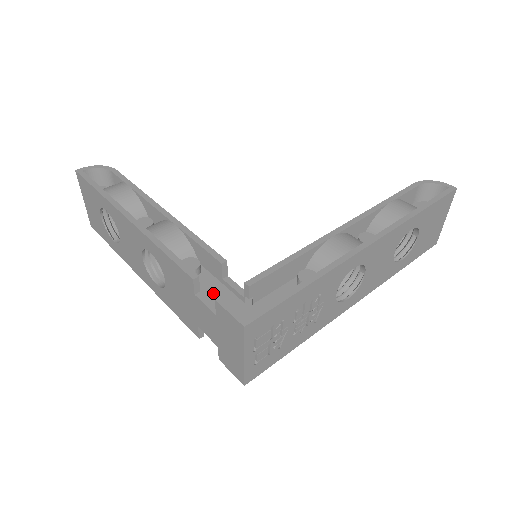
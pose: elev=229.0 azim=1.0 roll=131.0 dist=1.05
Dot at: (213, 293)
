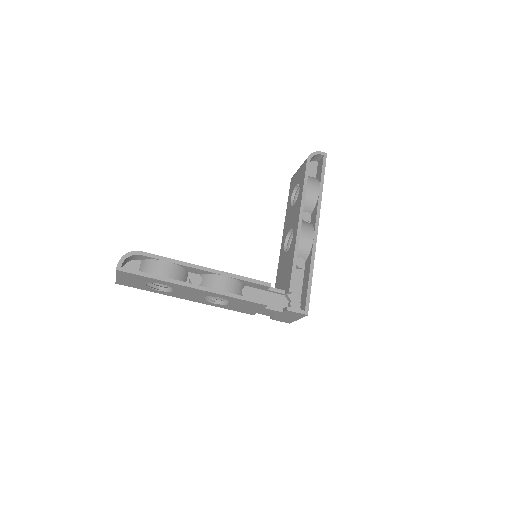
Dot at: (267, 300)
